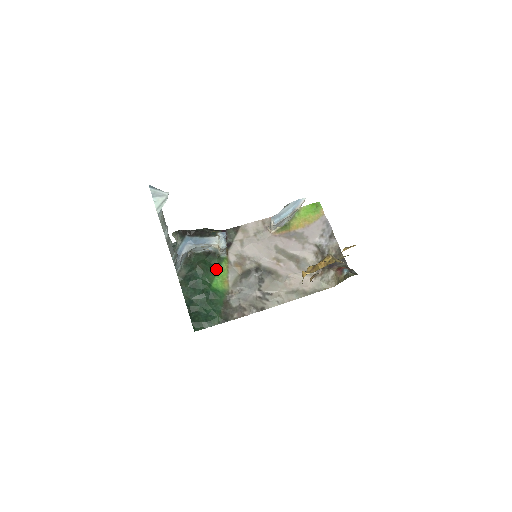
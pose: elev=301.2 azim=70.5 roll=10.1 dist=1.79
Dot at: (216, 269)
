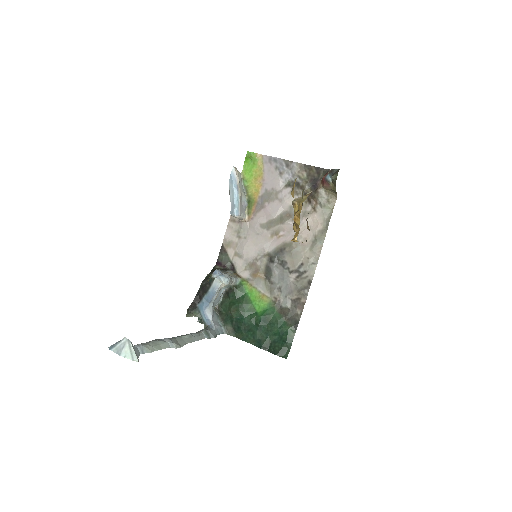
Dot at: (245, 297)
